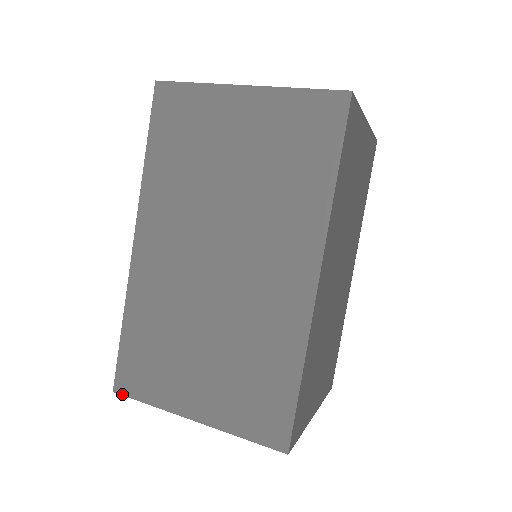
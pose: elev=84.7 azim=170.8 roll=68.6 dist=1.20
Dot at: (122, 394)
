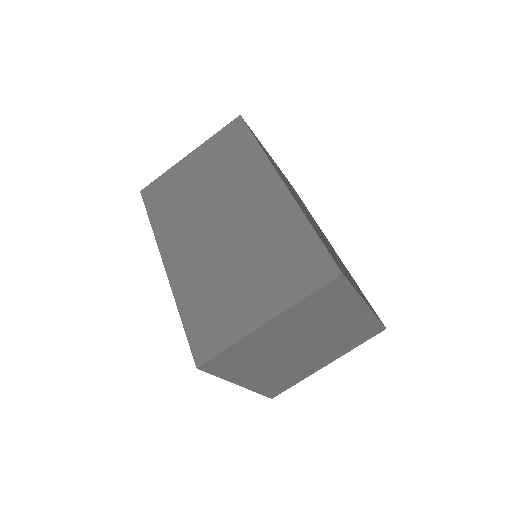
Dot at: (204, 362)
